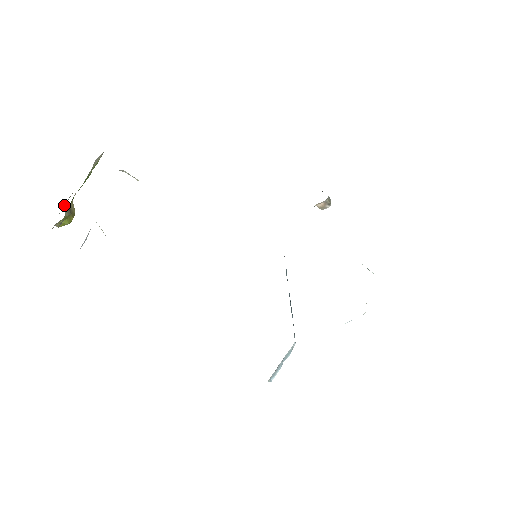
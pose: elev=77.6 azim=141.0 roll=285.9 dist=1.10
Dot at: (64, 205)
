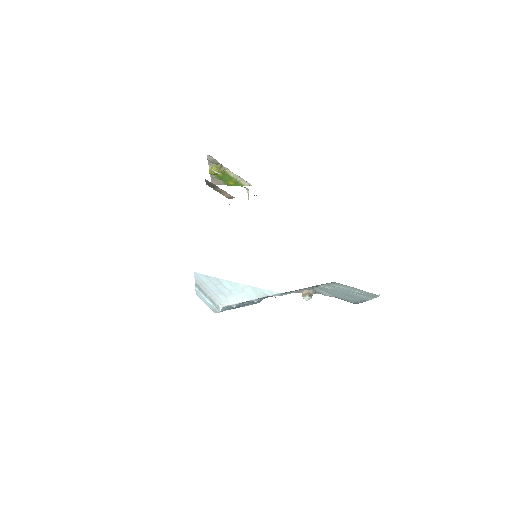
Dot at: occluded
